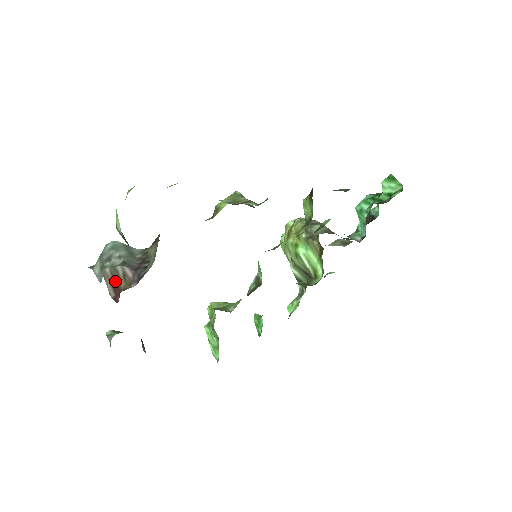
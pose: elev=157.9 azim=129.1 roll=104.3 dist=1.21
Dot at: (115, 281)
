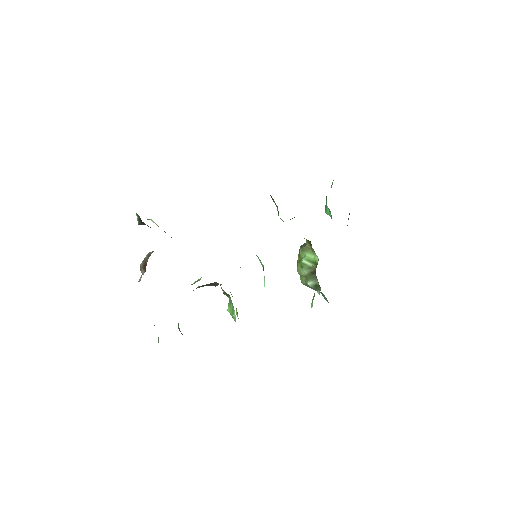
Dot at: (144, 264)
